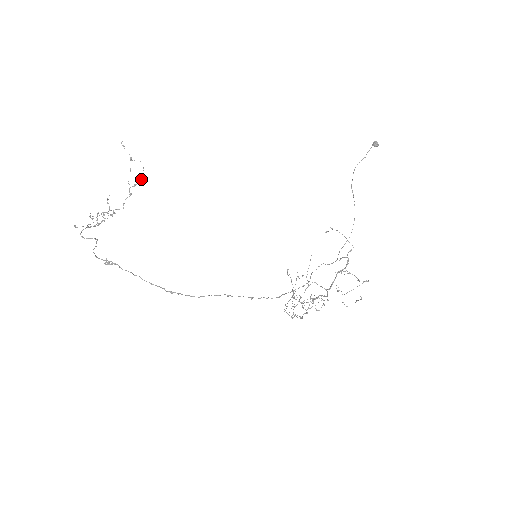
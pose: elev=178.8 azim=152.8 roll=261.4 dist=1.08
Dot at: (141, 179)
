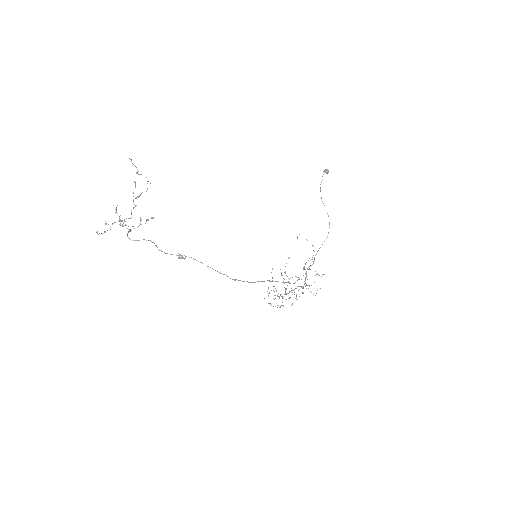
Dot at: occluded
